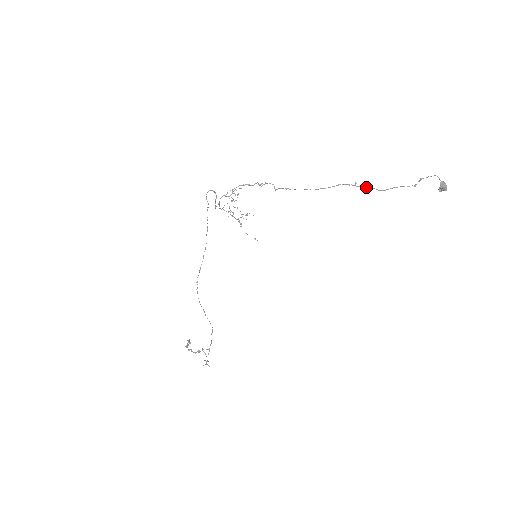
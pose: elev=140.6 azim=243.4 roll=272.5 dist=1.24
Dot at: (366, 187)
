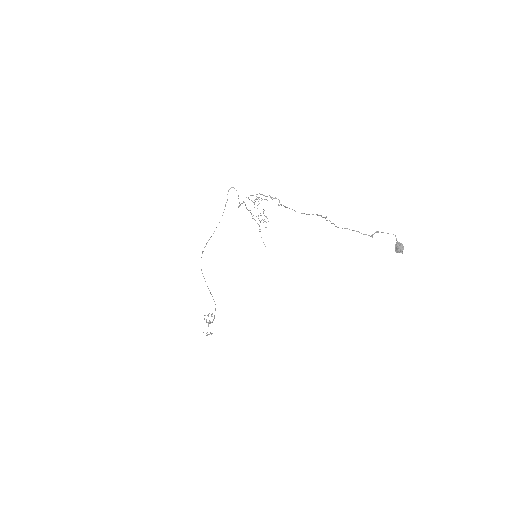
Dot at: occluded
